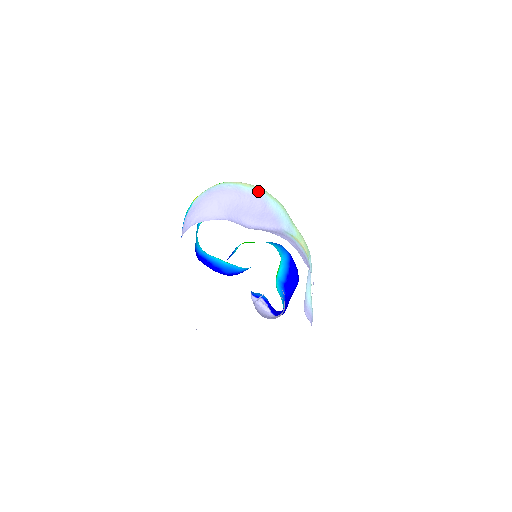
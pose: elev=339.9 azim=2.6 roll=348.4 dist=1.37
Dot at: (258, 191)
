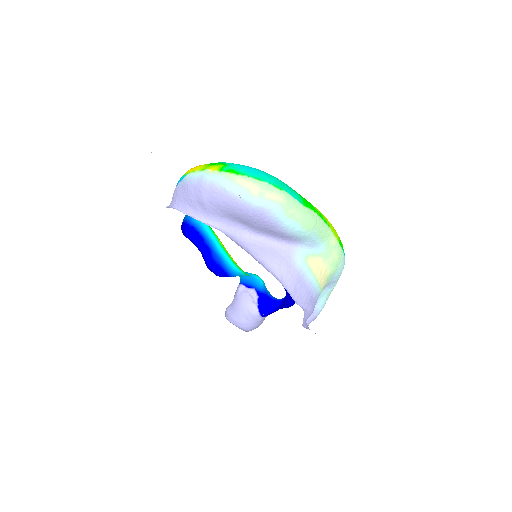
Dot at: (268, 206)
